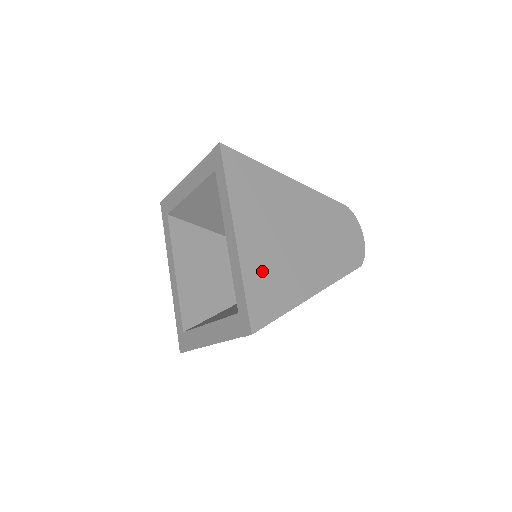
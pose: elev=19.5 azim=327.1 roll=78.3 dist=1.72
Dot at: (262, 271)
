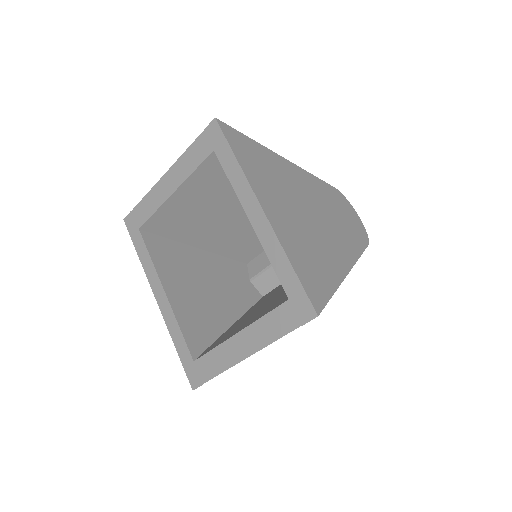
Dot at: (300, 248)
